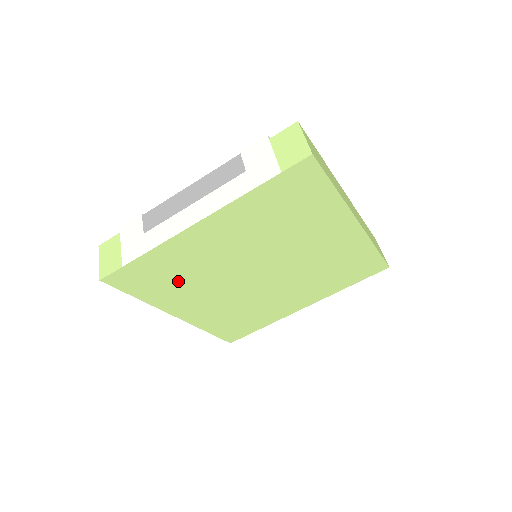
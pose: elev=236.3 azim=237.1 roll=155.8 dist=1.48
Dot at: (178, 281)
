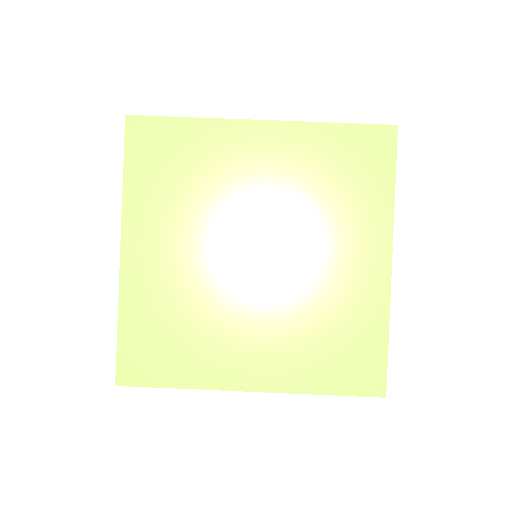
Dot at: (179, 187)
